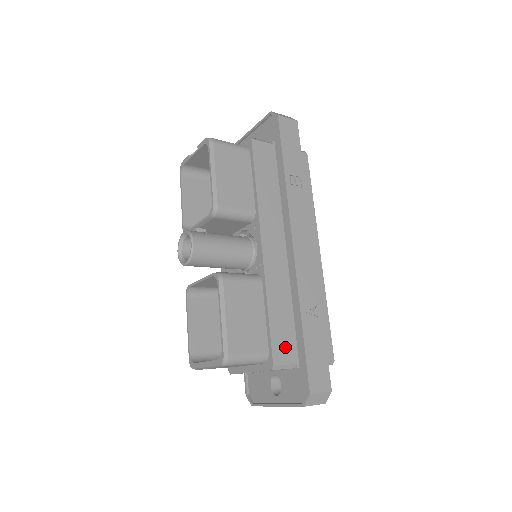
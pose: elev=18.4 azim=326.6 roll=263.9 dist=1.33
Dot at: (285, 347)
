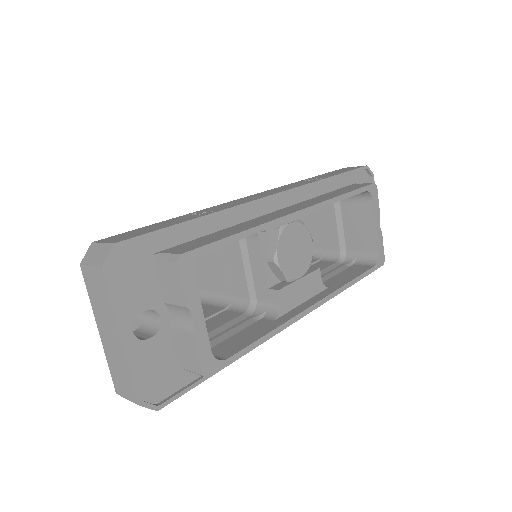
Dot at: occluded
